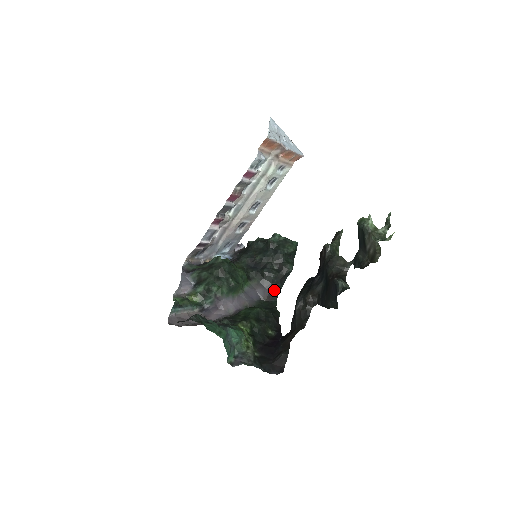
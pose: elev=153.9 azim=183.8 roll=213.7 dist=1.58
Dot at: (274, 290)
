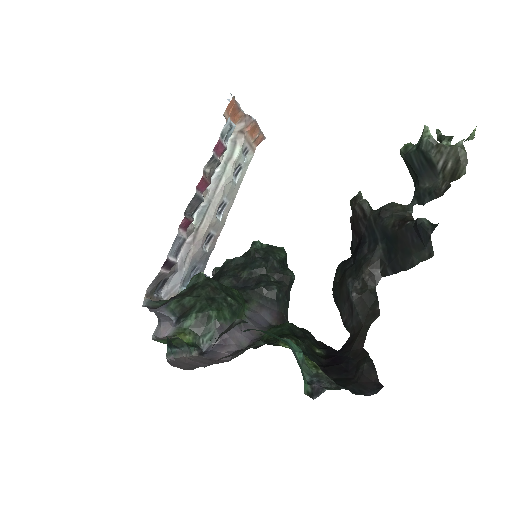
Dot at: (282, 309)
